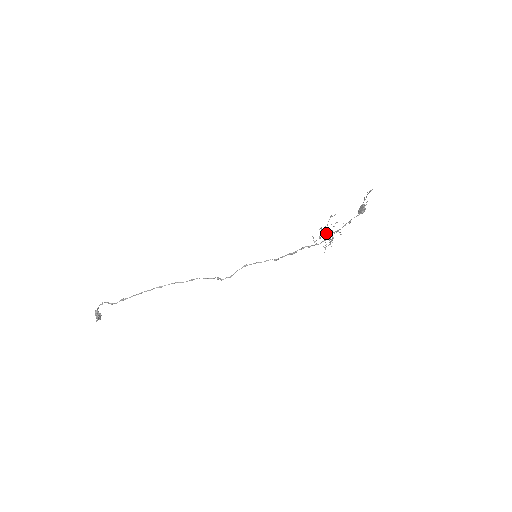
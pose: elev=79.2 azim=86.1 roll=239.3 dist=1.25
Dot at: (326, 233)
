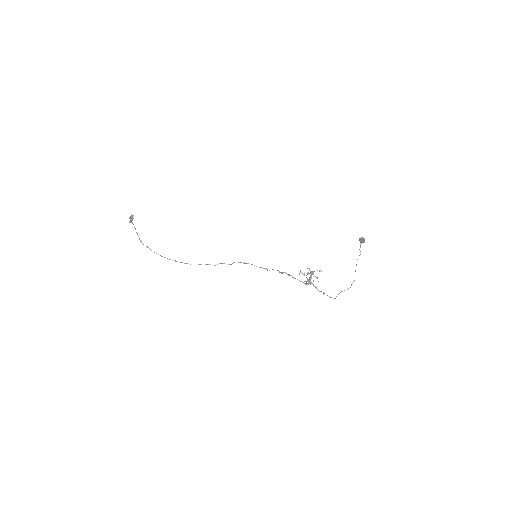
Dot at: (308, 279)
